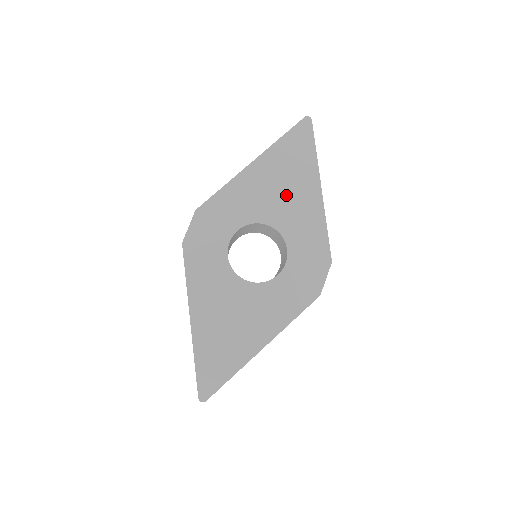
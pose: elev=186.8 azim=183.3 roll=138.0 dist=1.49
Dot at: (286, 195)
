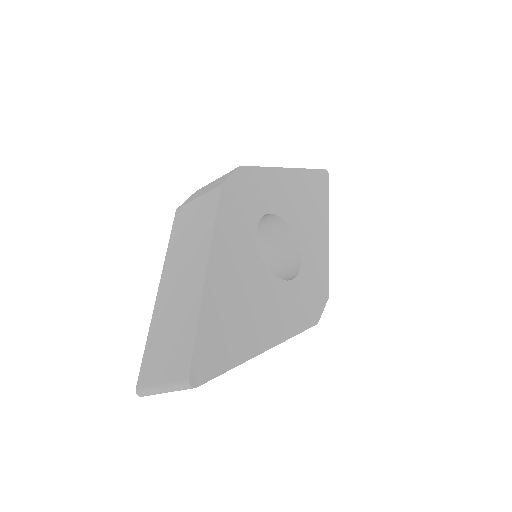
Dot at: (307, 215)
